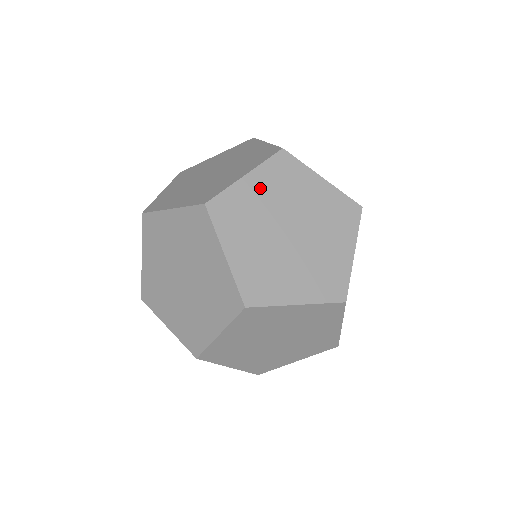
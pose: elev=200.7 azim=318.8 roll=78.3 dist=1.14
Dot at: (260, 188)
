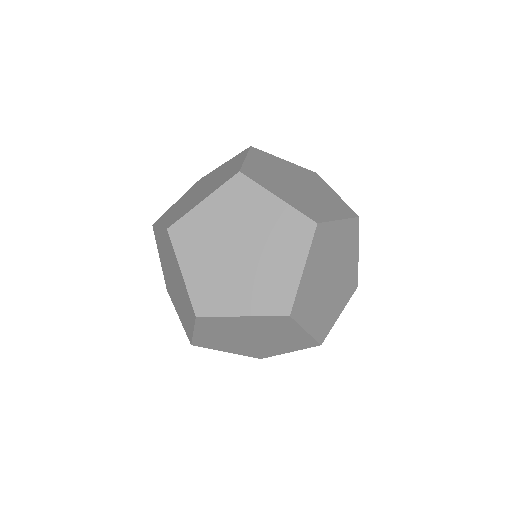
Dot at: occluded
